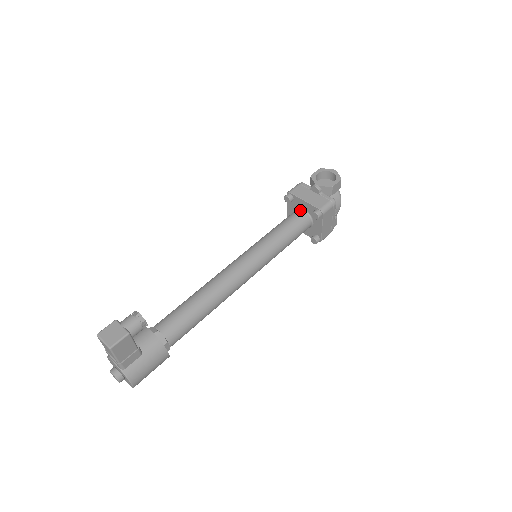
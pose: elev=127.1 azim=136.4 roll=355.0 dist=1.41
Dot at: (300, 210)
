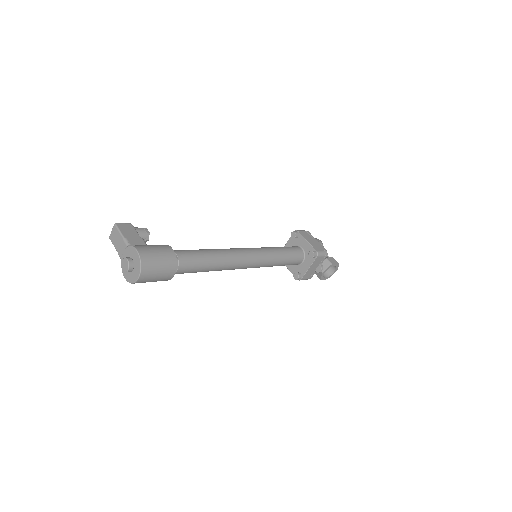
Dot at: occluded
